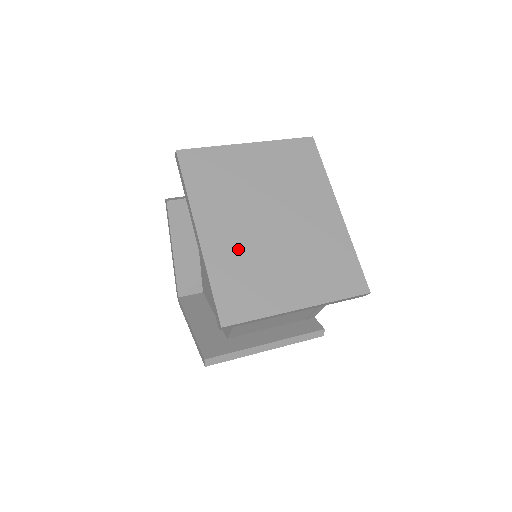
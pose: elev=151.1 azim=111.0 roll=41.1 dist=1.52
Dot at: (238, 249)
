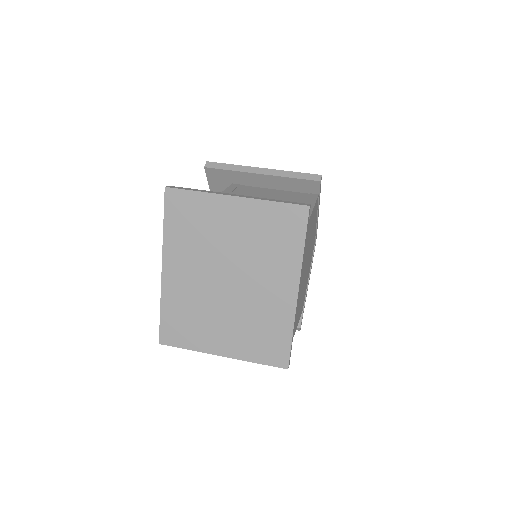
Dot at: (190, 294)
